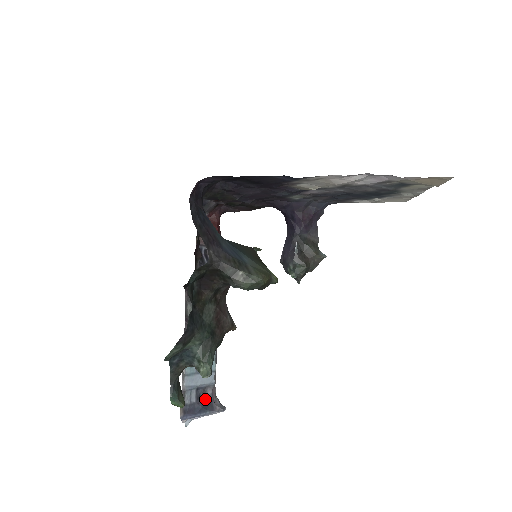
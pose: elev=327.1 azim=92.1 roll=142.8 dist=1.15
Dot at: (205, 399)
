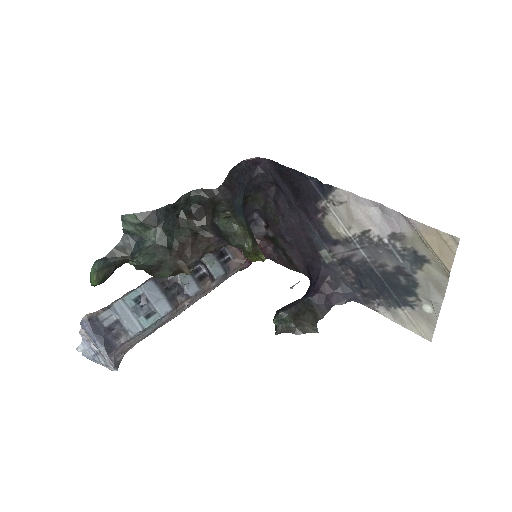
Dot at: (113, 338)
